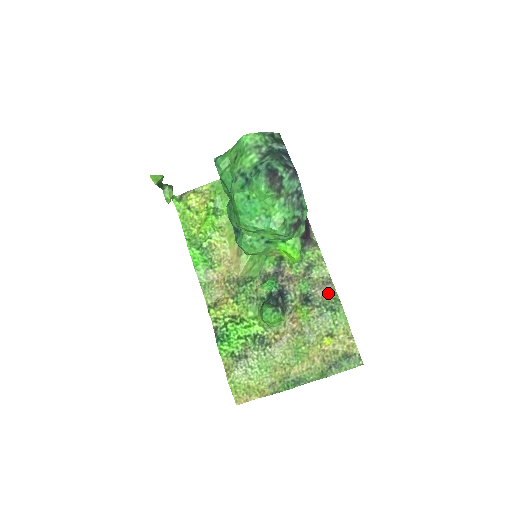
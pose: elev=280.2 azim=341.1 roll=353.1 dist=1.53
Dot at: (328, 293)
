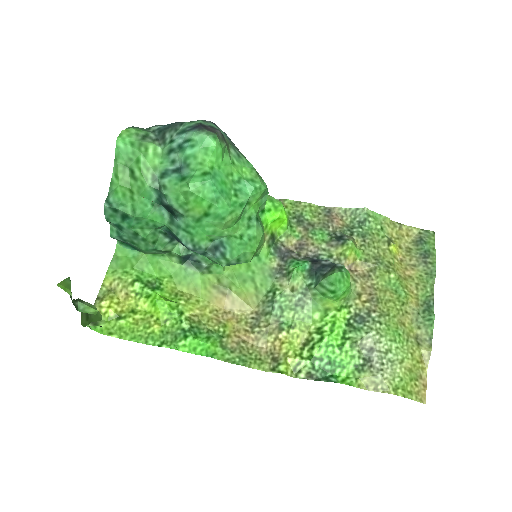
Dot at: (340, 218)
